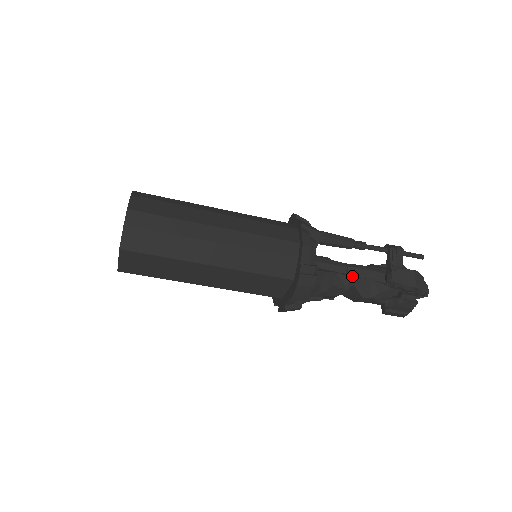
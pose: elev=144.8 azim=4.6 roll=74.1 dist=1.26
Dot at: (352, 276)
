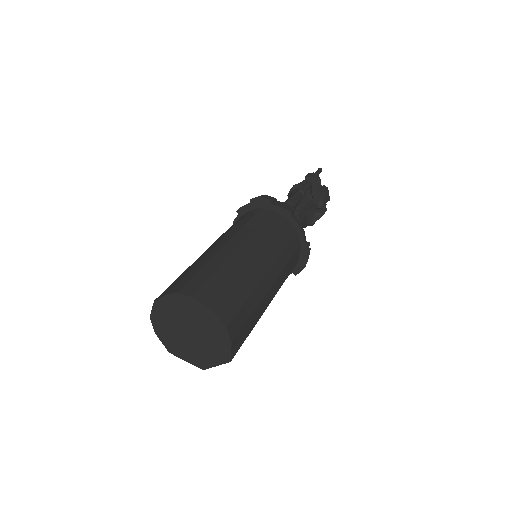
Dot at: (302, 220)
